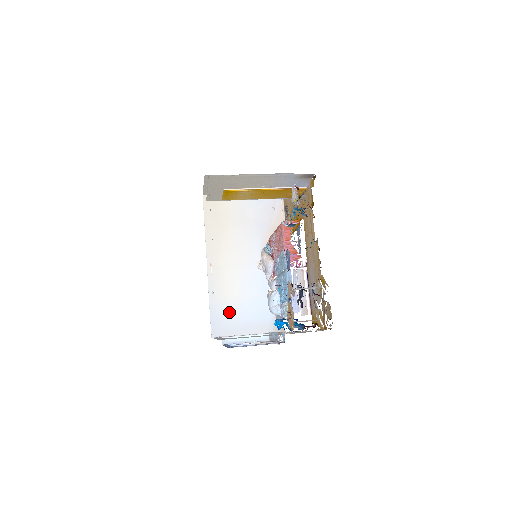
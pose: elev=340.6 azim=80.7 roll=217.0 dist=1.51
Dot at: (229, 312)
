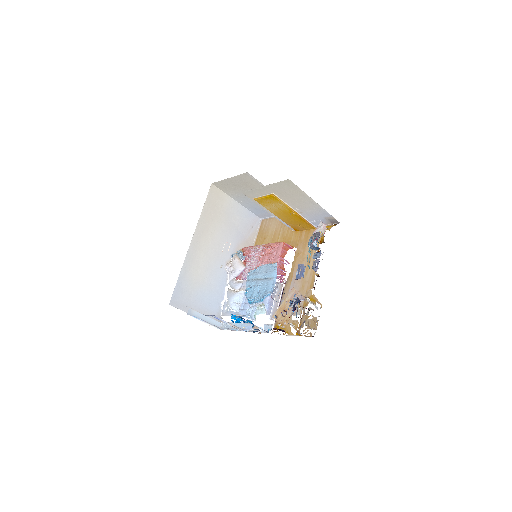
Dot at: (191, 290)
